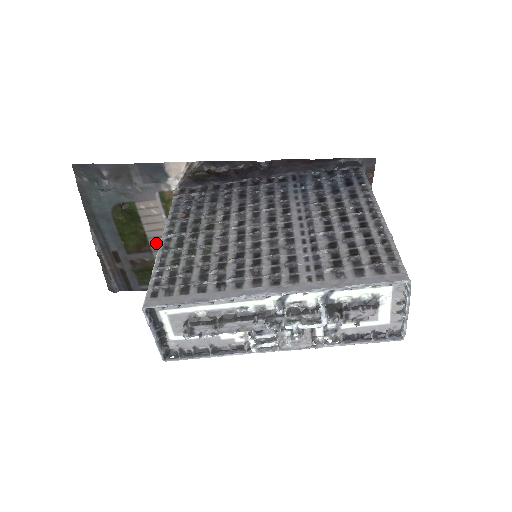
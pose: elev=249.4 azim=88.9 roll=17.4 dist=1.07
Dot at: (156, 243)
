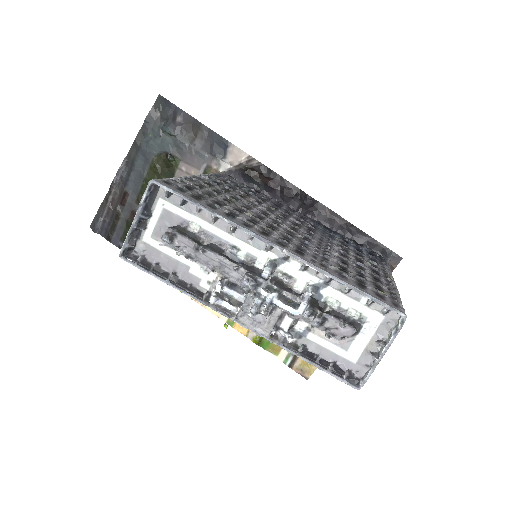
Dot at: occluded
